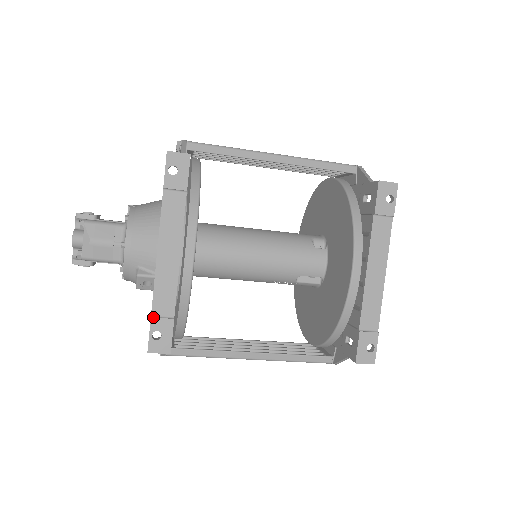
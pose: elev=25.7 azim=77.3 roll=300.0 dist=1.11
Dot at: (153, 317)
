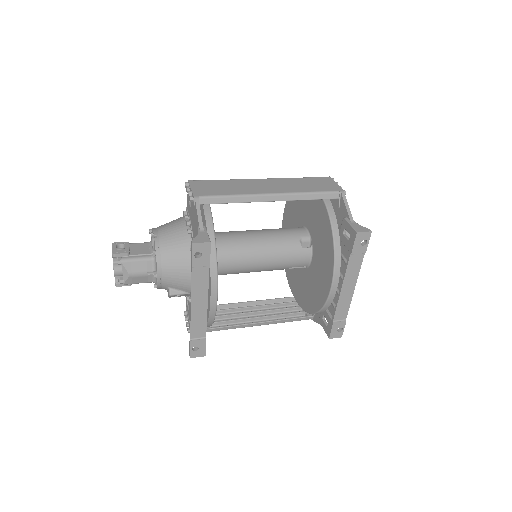
Dot at: (192, 340)
